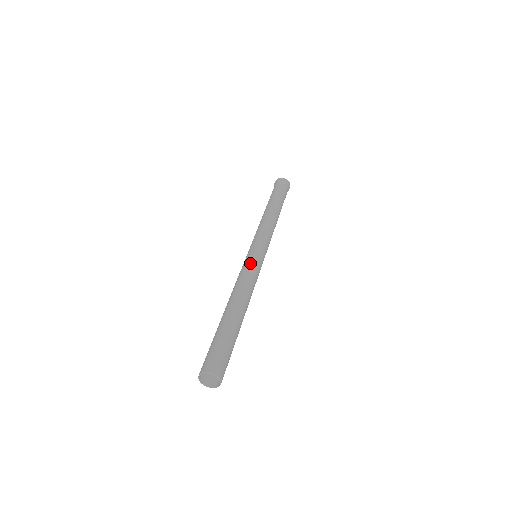
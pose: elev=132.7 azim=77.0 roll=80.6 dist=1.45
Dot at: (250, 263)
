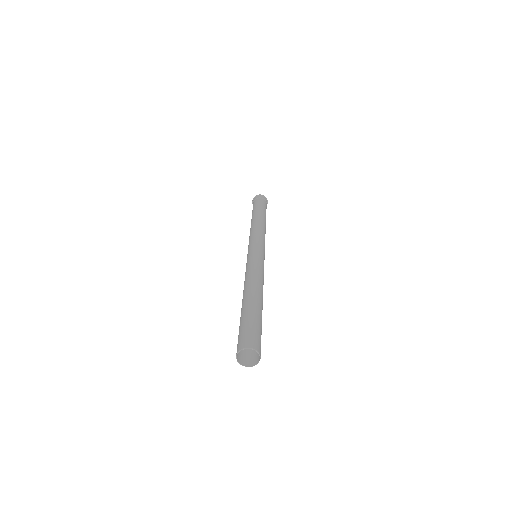
Dot at: (255, 259)
